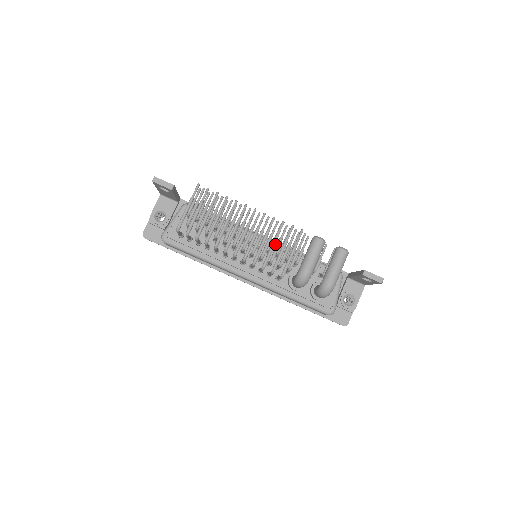
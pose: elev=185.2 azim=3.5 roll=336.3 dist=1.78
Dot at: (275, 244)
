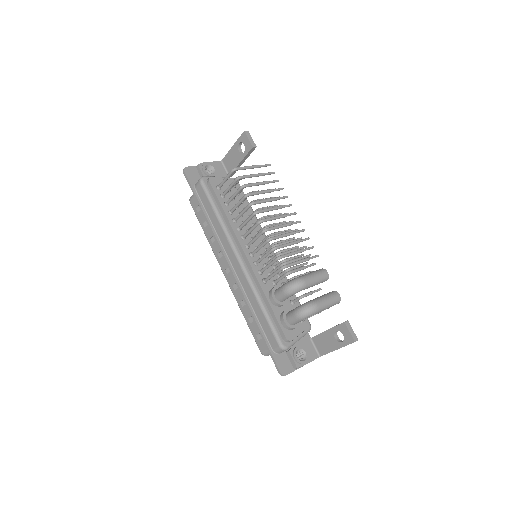
Dot at: occluded
